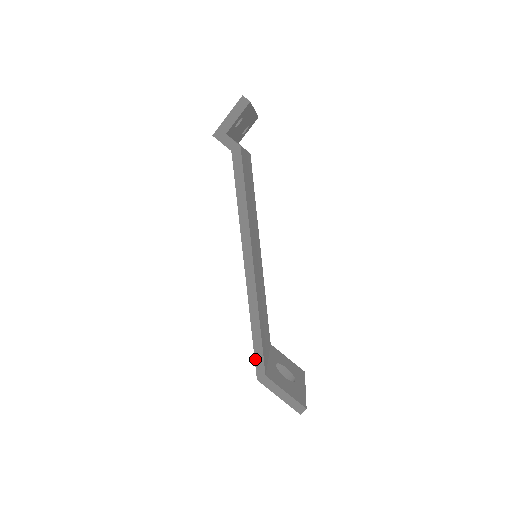
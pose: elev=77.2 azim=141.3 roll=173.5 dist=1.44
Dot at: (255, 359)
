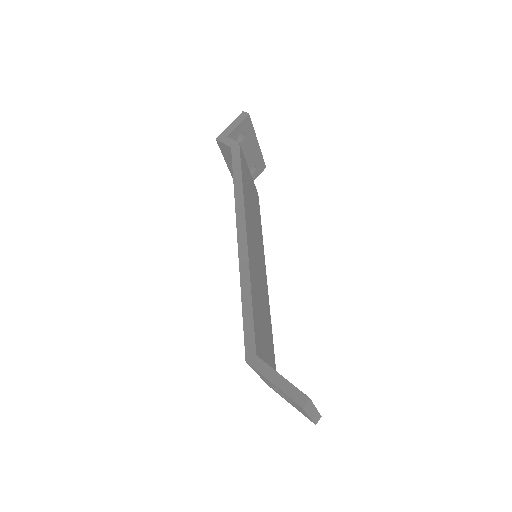
Dot at: (244, 335)
